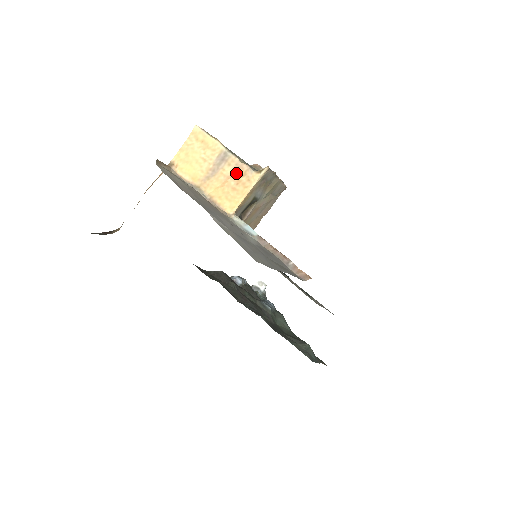
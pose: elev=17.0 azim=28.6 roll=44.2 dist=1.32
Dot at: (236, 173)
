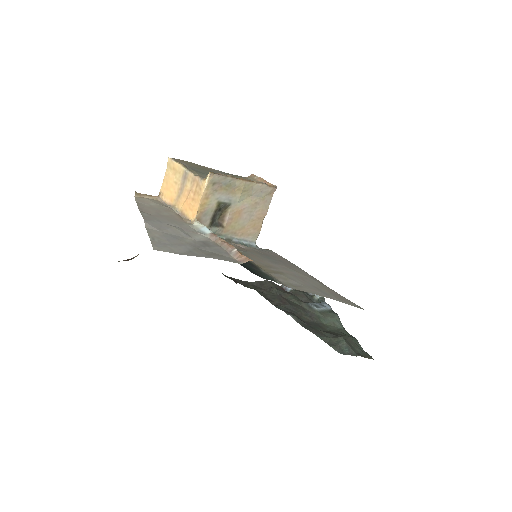
Dot at: (193, 186)
